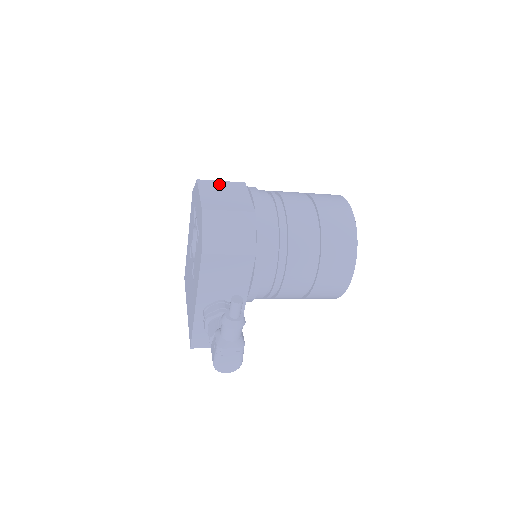
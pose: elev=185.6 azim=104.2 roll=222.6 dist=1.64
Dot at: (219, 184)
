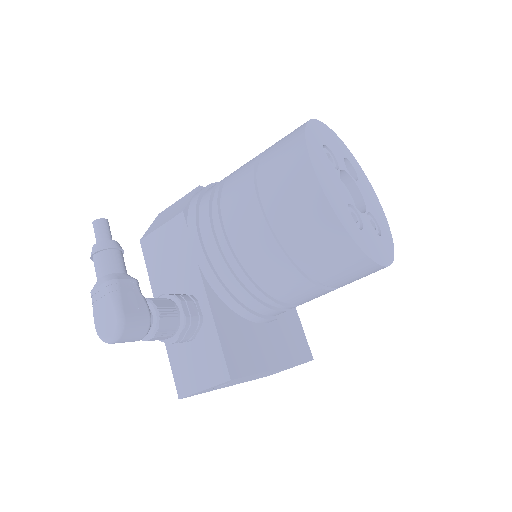
Dot at: occluded
